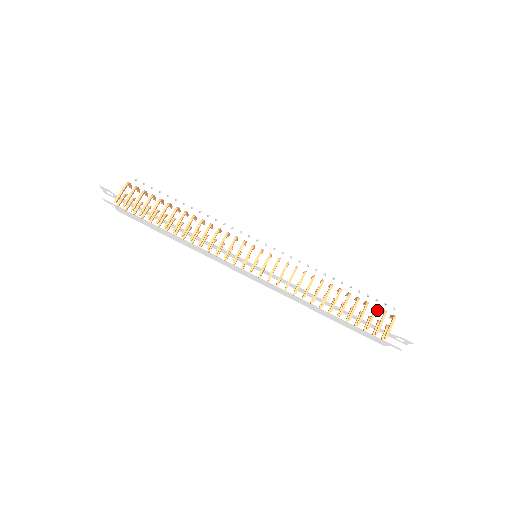
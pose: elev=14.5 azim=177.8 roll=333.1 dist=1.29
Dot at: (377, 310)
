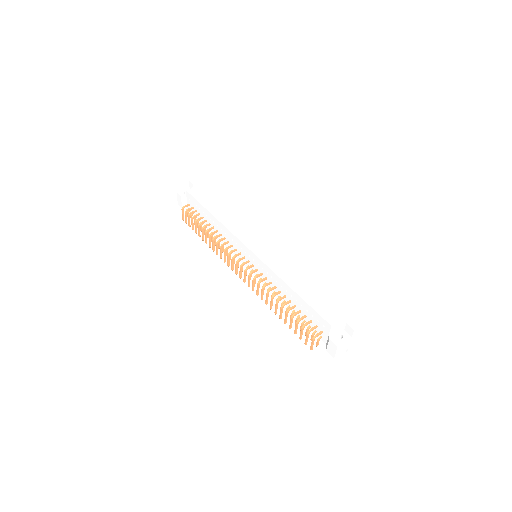
Dot at: (314, 323)
